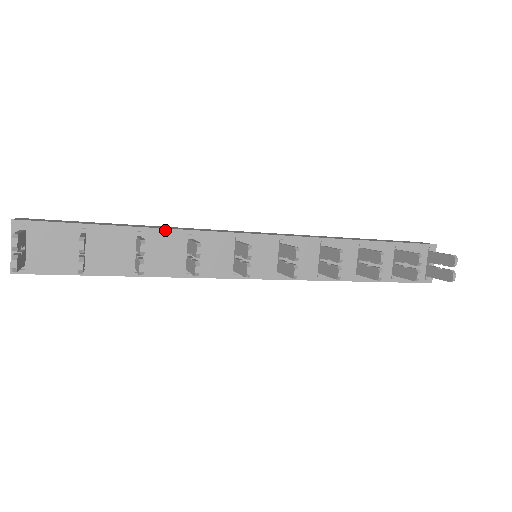
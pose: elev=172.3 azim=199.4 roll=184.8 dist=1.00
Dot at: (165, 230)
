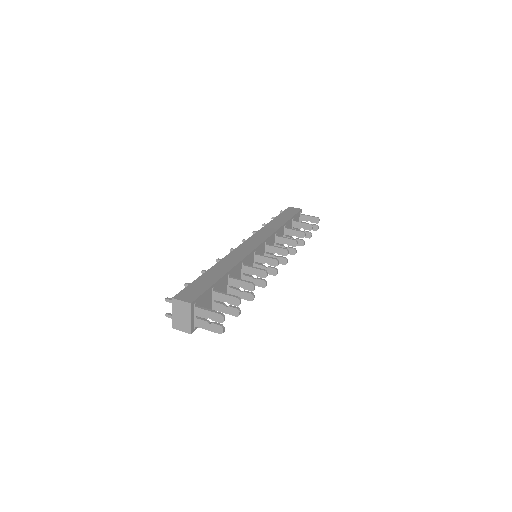
Dot at: (236, 266)
